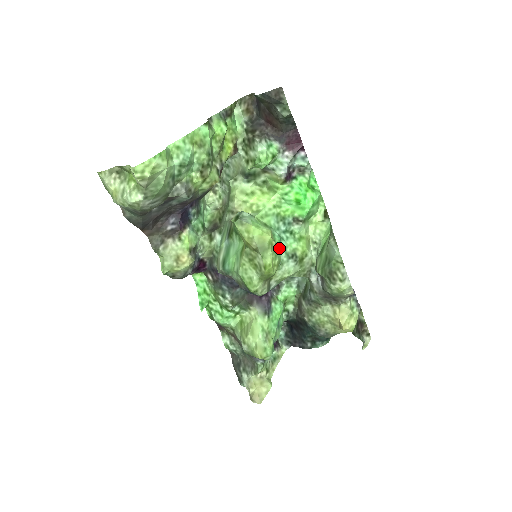
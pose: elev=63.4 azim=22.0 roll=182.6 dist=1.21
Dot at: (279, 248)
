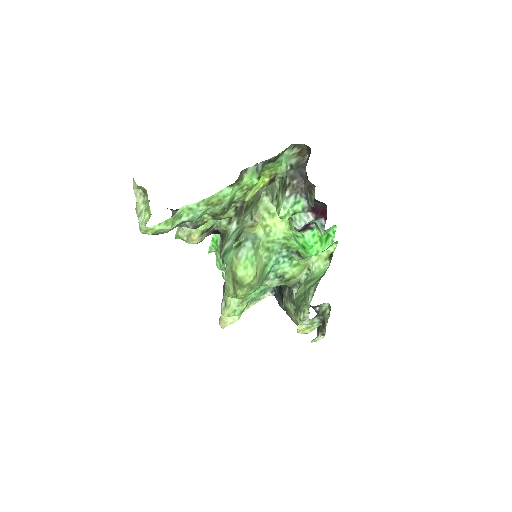
Dot at: (269, 271)
